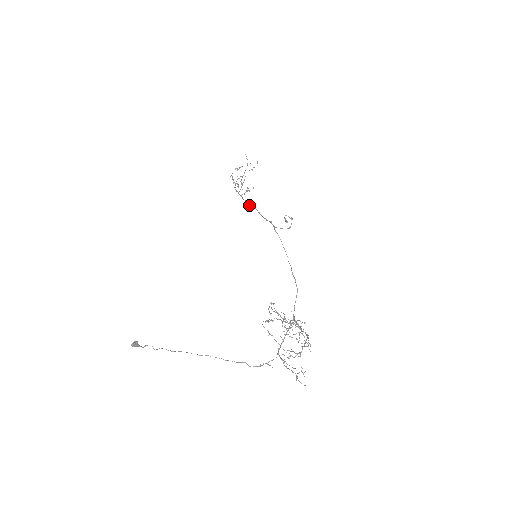
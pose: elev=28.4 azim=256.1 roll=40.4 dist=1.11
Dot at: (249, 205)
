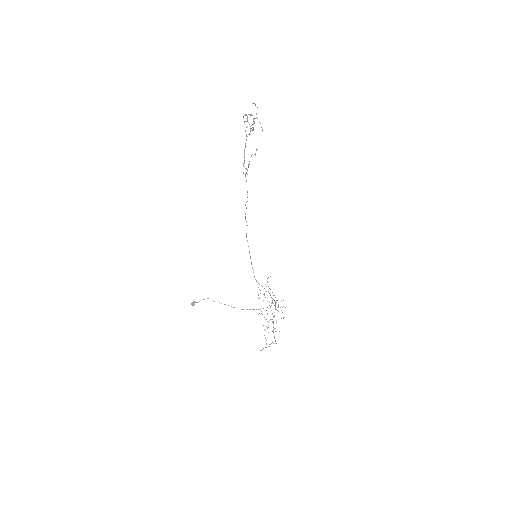
Dot at: (246, 234)
